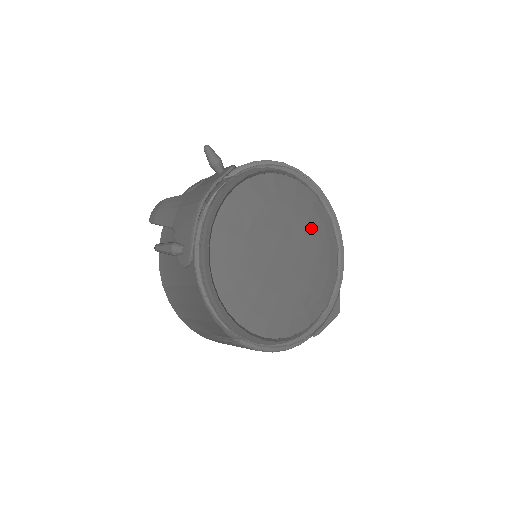
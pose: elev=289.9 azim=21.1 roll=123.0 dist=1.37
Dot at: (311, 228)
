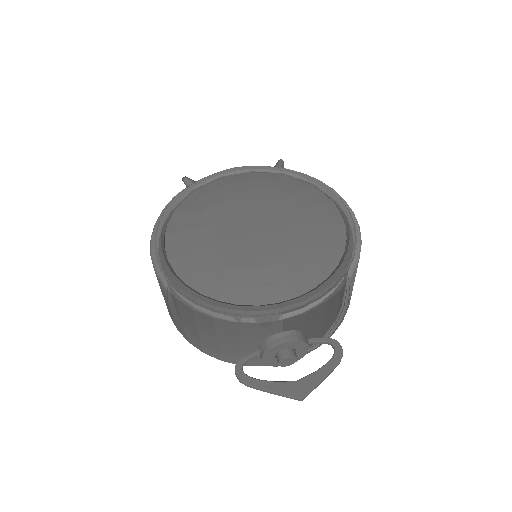
Dot at: (307, 232)
